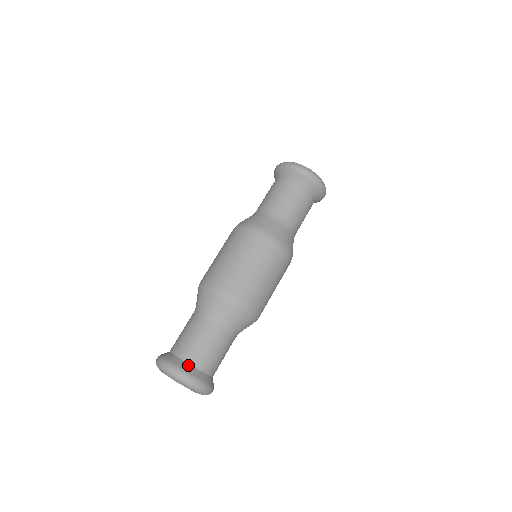
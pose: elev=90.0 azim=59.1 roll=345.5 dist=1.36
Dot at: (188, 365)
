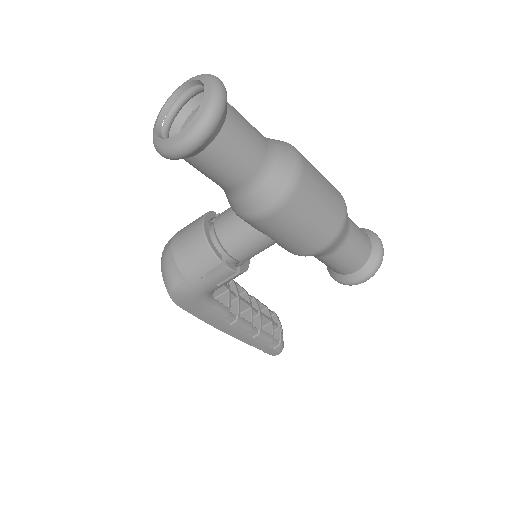
Dot at: occluded
